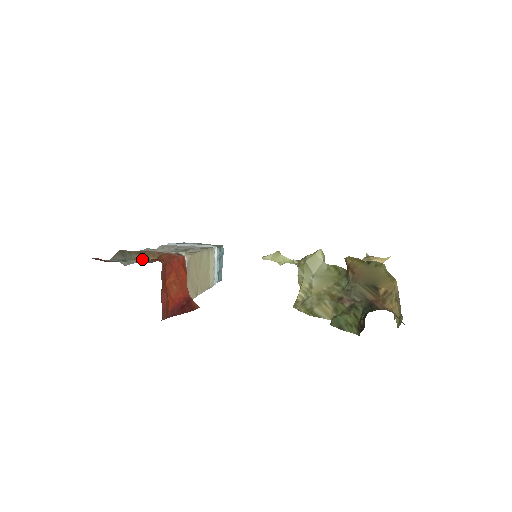
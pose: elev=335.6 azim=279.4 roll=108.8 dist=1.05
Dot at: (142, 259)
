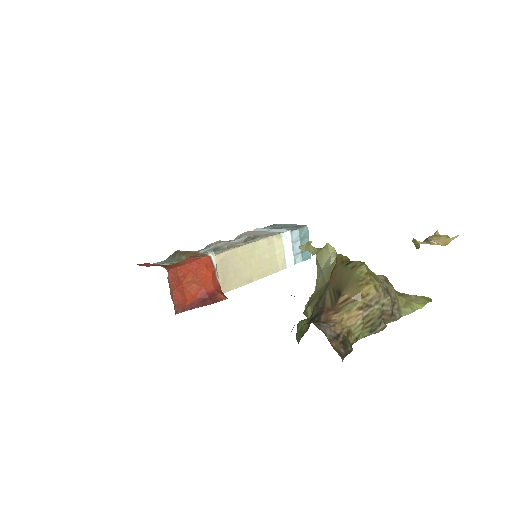
Dot at: (181, 260)
